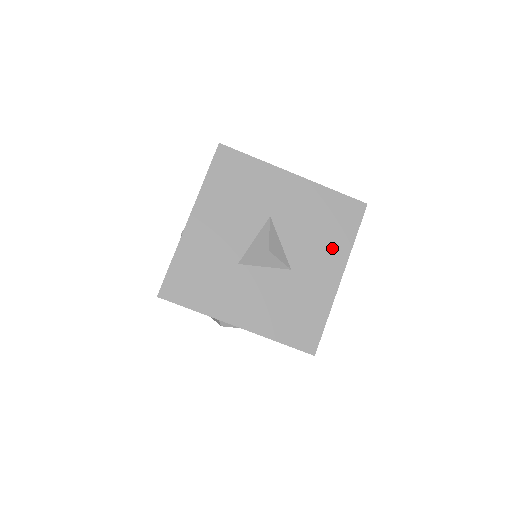
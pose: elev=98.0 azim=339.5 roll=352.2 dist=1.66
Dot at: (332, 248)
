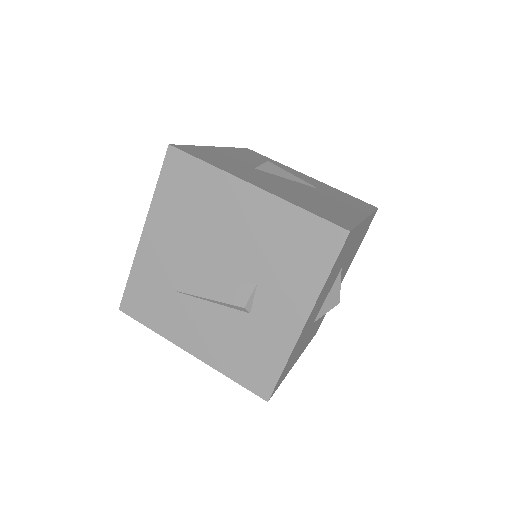
Dot at: occluded
